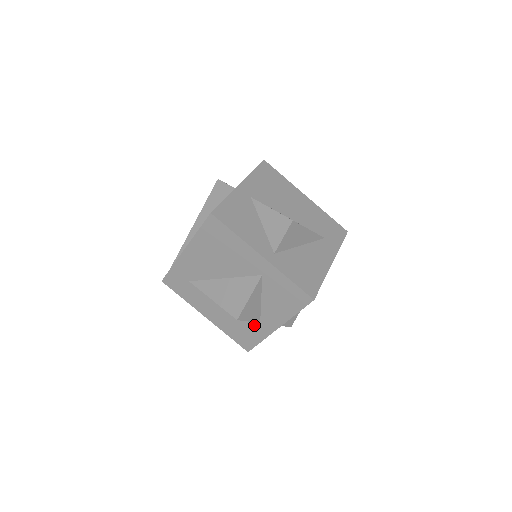
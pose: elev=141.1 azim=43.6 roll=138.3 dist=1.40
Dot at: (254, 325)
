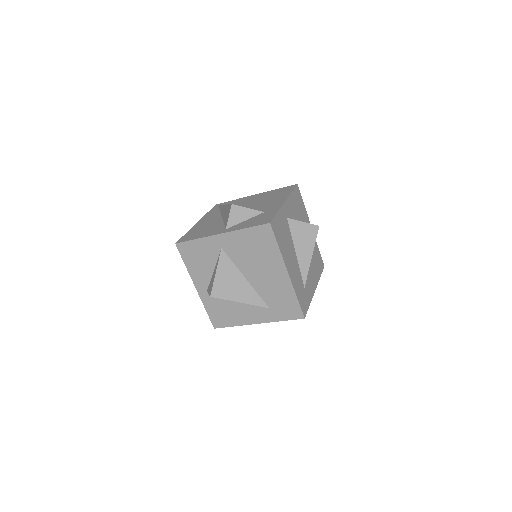
Dot at: occluded
